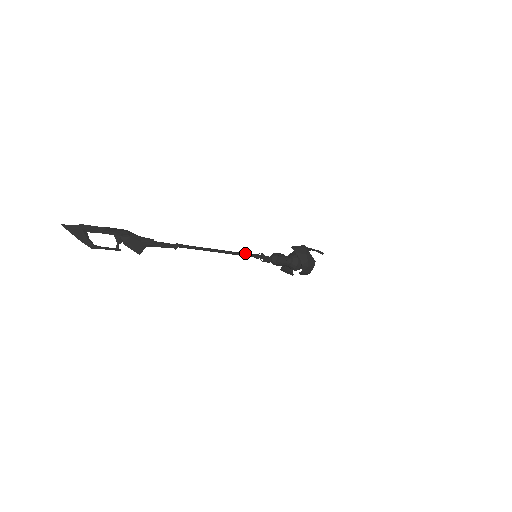
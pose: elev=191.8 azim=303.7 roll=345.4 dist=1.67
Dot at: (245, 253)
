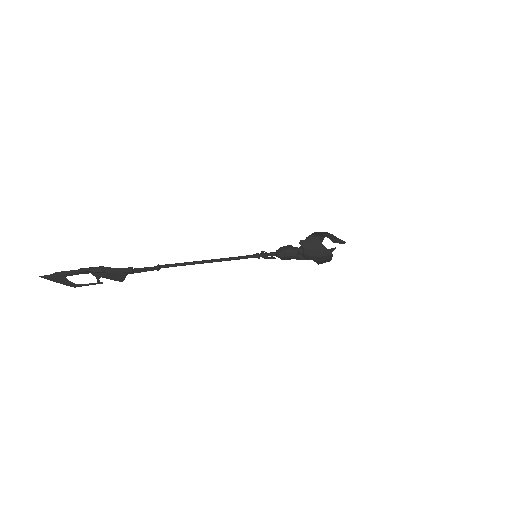
Dot at: (241, 256)
